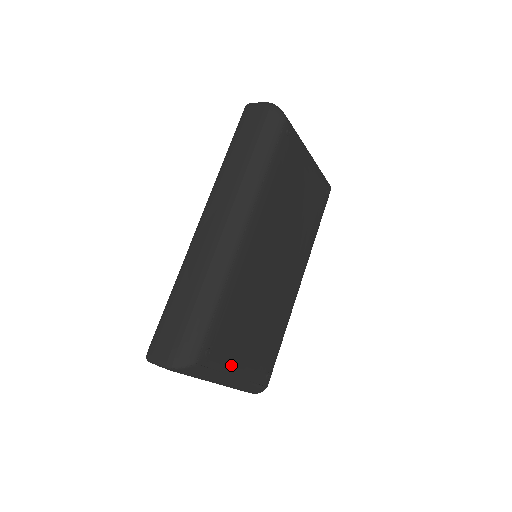
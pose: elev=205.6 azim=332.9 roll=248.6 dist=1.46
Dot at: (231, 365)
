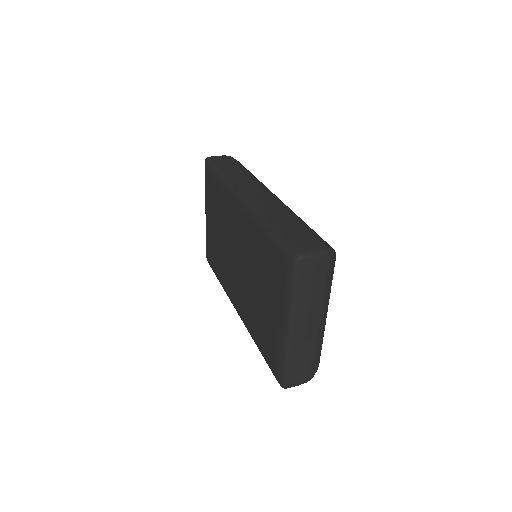
Dot at: occluded
